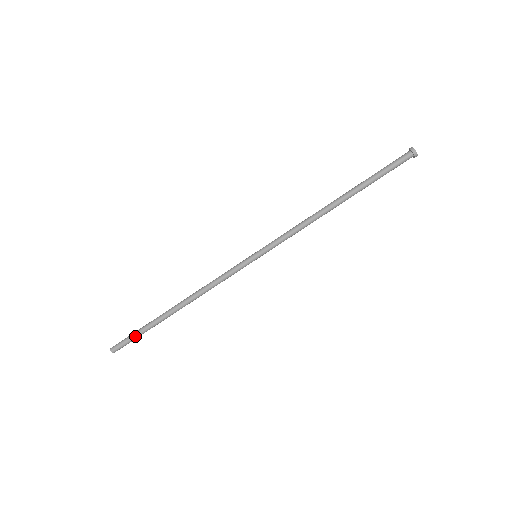
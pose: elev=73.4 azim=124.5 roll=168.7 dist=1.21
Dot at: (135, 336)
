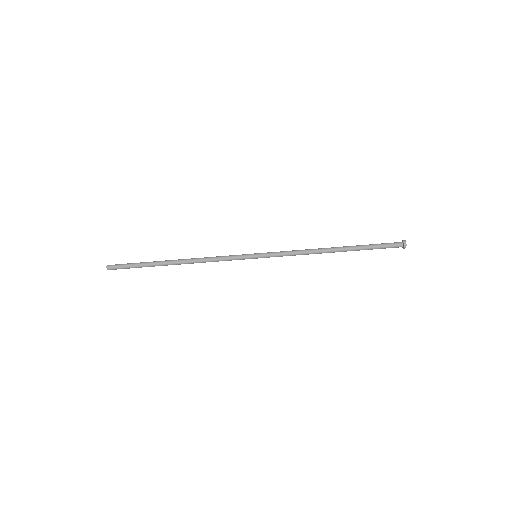
Dot at: (132, 265)
